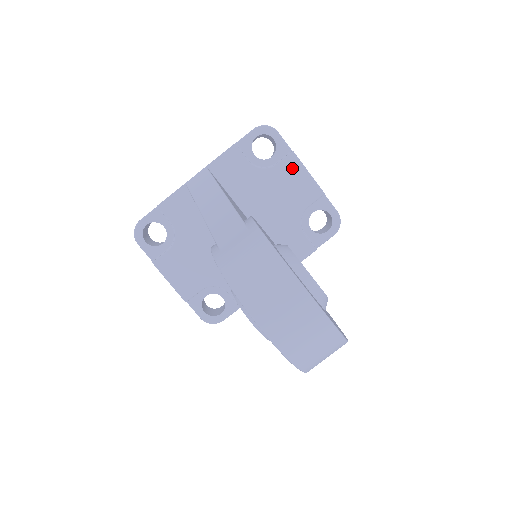
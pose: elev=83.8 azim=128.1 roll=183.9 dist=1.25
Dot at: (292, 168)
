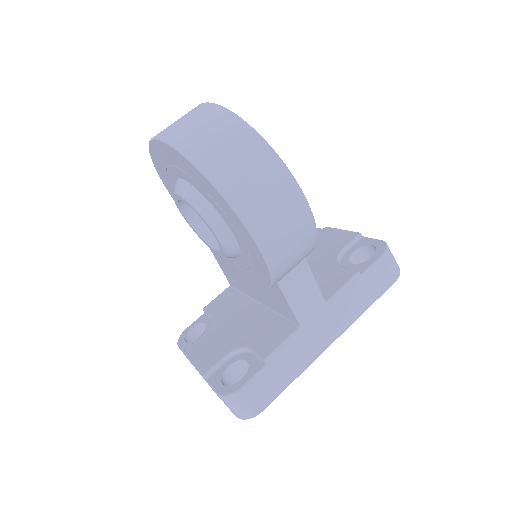
Dot at: (325, 235)
